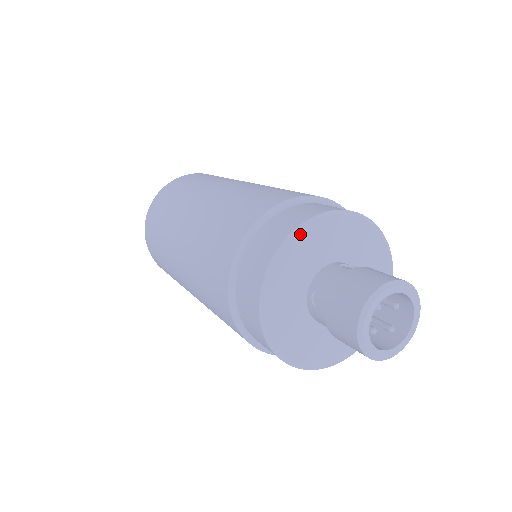
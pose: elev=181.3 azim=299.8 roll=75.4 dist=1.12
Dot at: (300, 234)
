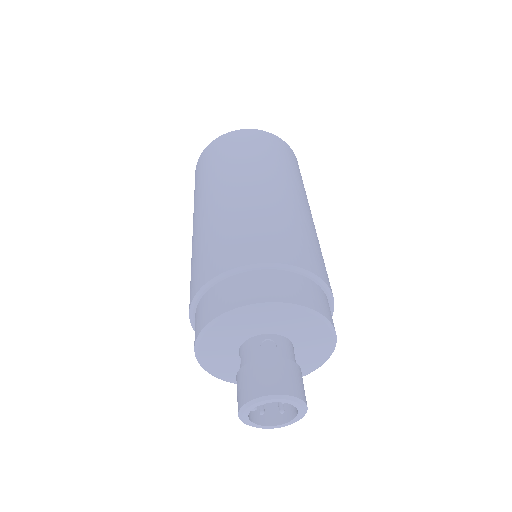
Dot at: (221, 321)
